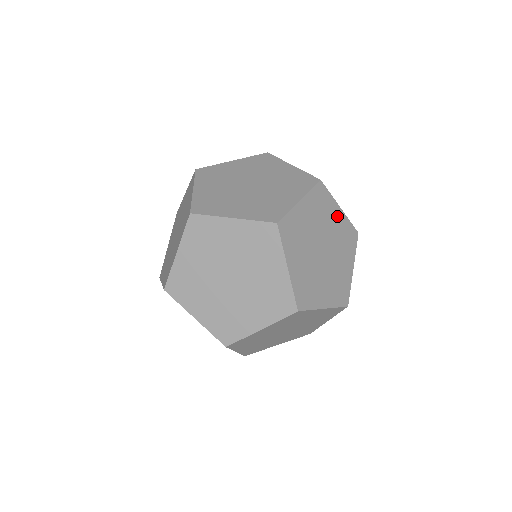
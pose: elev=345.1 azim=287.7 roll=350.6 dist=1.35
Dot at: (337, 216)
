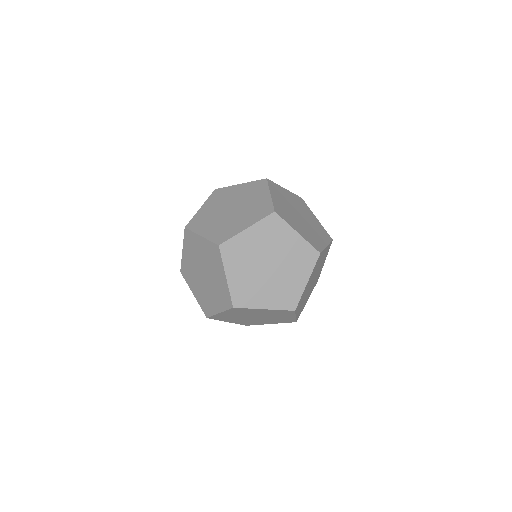
Dot at: (314, 218)
